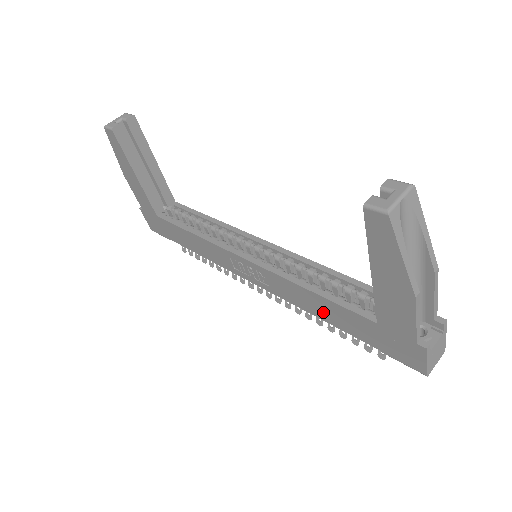
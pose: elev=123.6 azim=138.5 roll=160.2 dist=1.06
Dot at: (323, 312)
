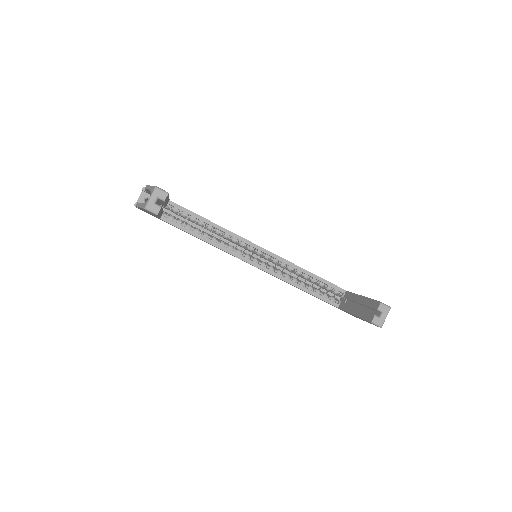
Dot at: occluded
